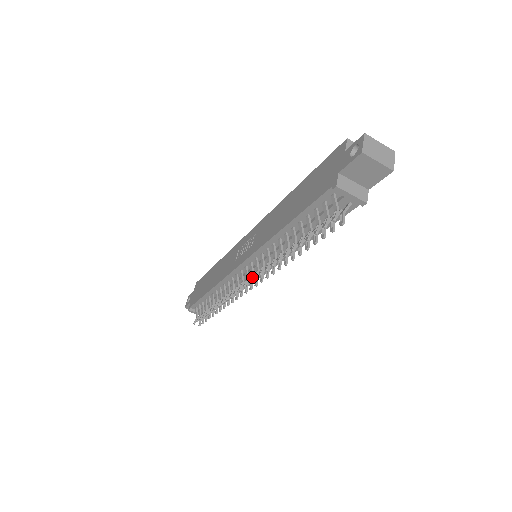
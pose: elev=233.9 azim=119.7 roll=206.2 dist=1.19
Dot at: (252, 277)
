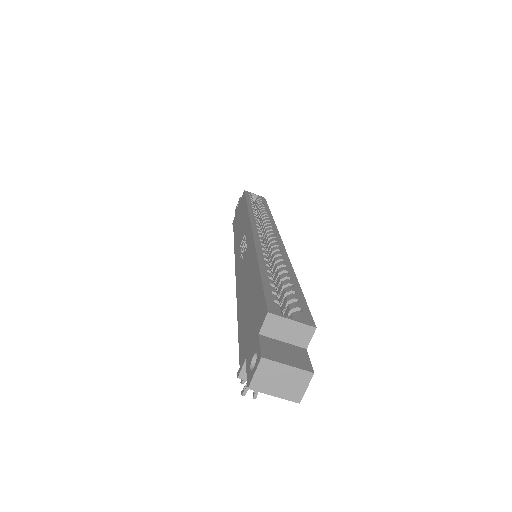
Dot at: occluded
